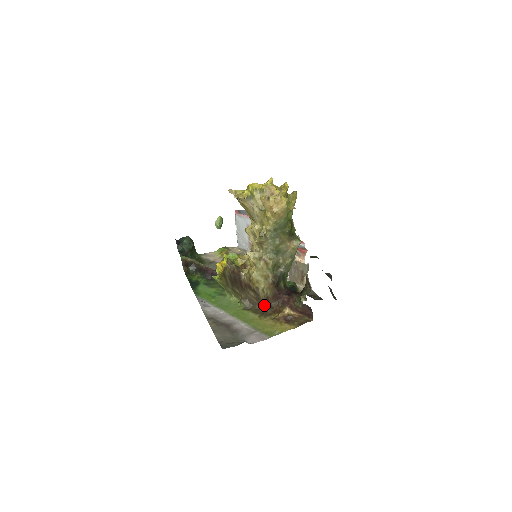
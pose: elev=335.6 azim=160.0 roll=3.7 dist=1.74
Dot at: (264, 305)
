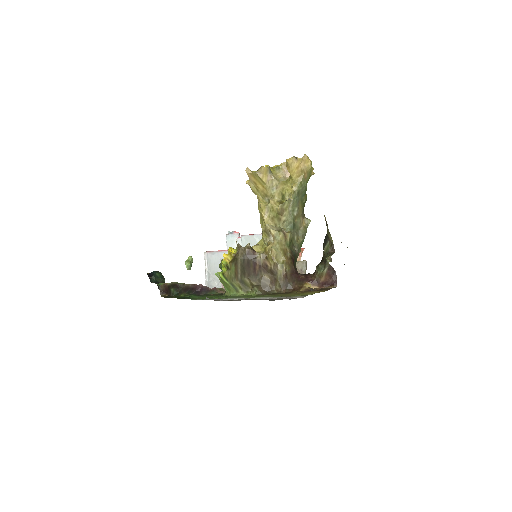
Dot at: (281, 286)
